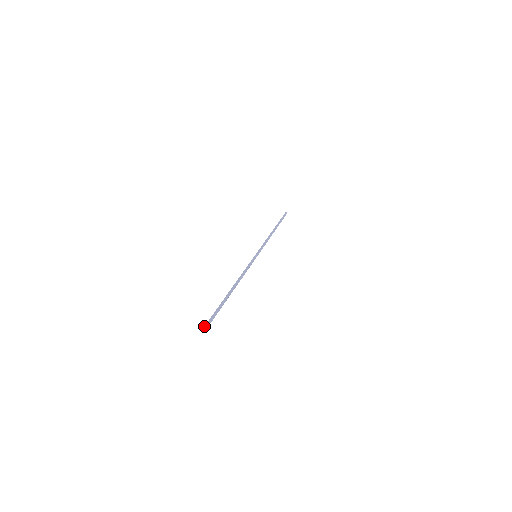
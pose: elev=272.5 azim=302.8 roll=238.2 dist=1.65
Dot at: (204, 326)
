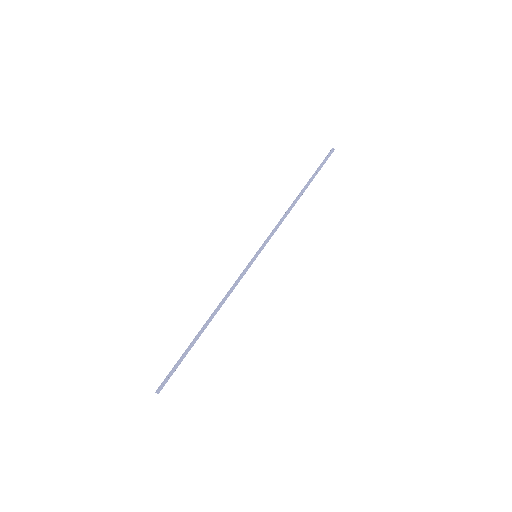
Dot at: (157, 390)
